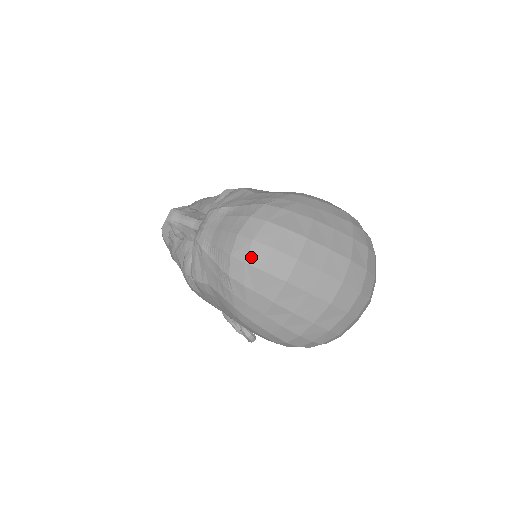
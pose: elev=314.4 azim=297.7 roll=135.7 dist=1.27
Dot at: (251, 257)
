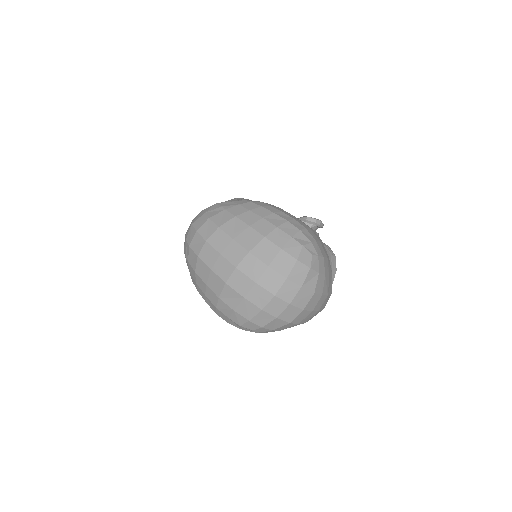
Dot at: (188, 236)
